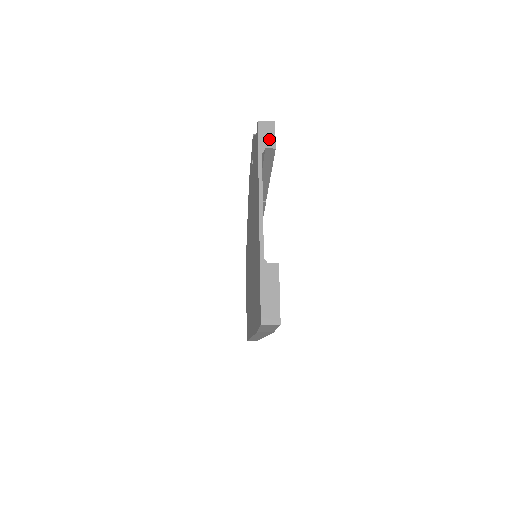
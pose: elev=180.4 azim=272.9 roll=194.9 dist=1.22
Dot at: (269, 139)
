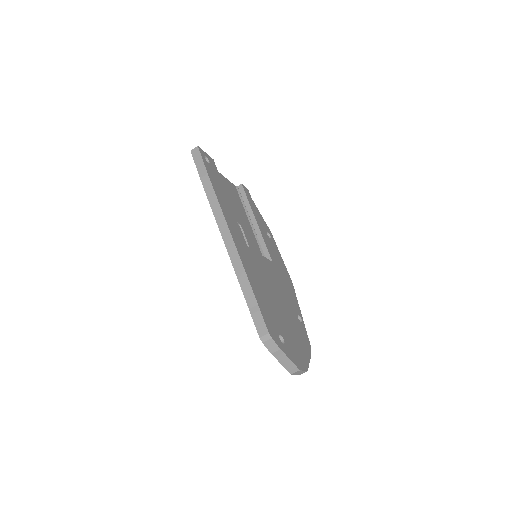
Dot at: occluded
